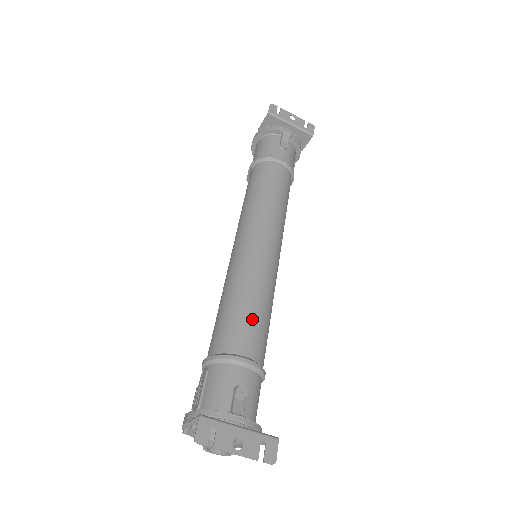
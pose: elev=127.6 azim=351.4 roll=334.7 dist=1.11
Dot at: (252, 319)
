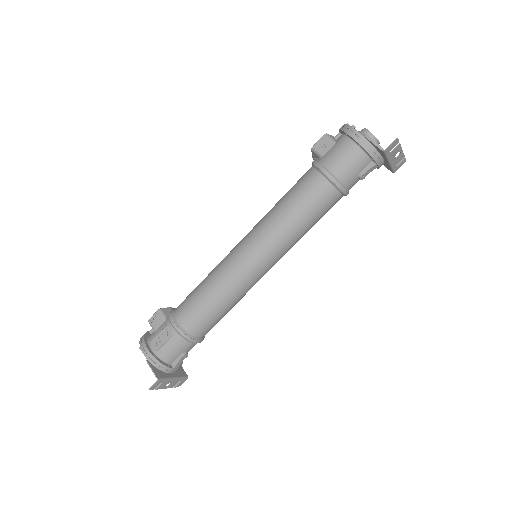
Dot at: (219, 319)
